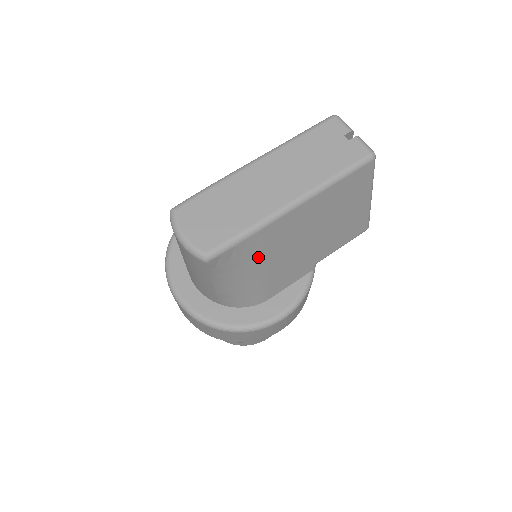
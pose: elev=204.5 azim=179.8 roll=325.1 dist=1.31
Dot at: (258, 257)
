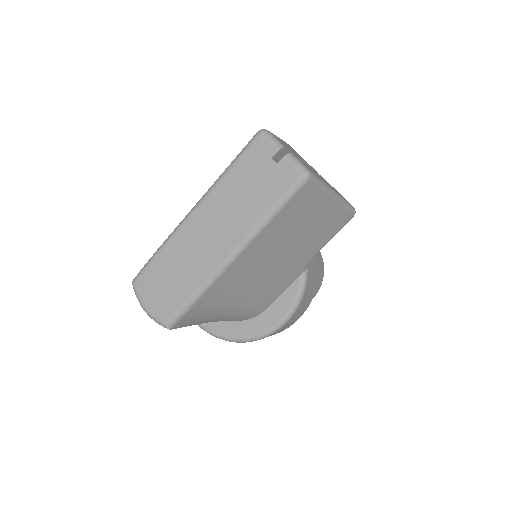
Dot at: (224, 300)
